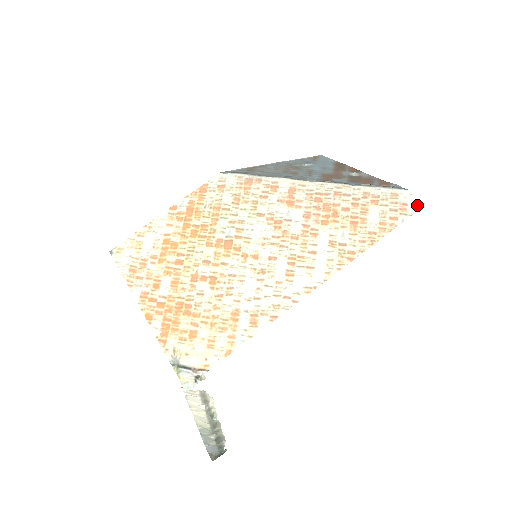
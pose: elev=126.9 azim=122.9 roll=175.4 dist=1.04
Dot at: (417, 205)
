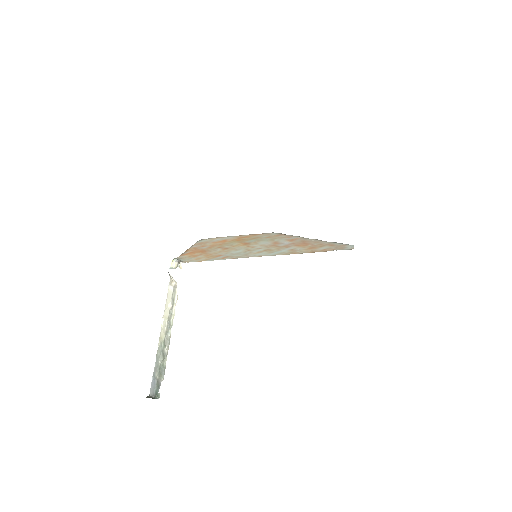
Dot at: (351, 249)
